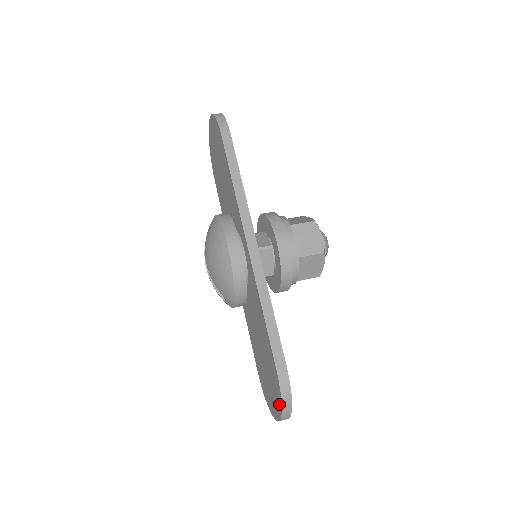
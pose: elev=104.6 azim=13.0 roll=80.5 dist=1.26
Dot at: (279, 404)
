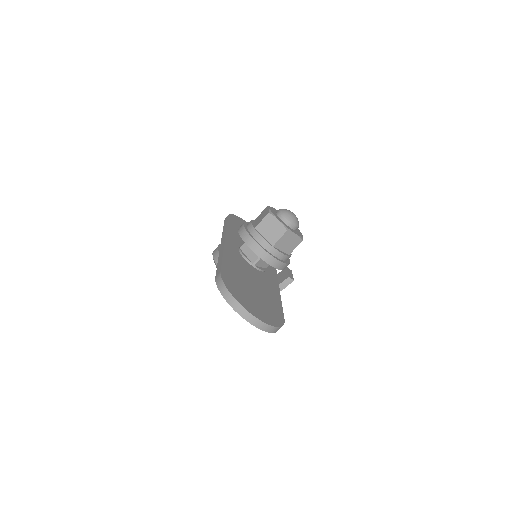
Dot at: occluded
